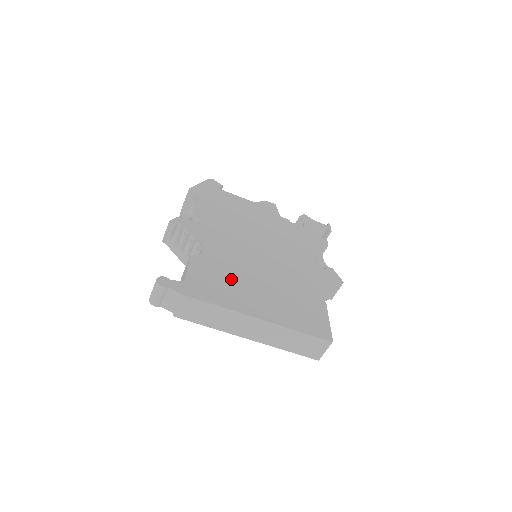
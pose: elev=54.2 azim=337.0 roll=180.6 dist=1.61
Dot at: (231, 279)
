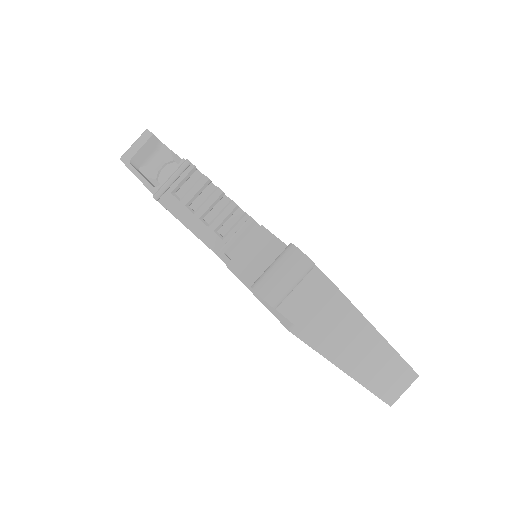
Dot at: occluded
